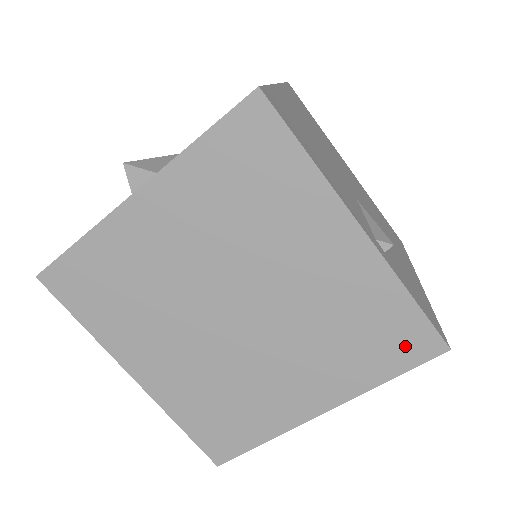
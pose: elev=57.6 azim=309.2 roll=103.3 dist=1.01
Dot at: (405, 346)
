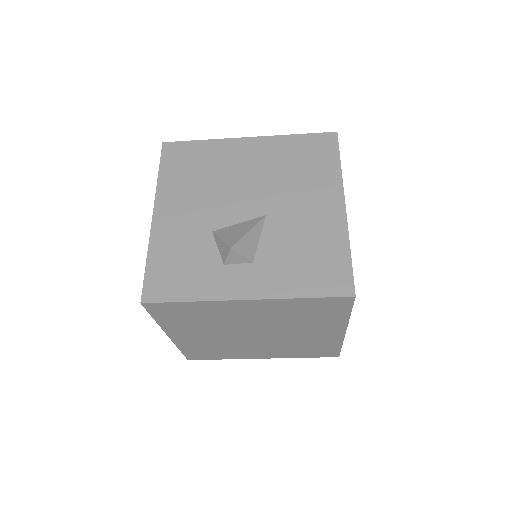
Dot at: (322, 354)
